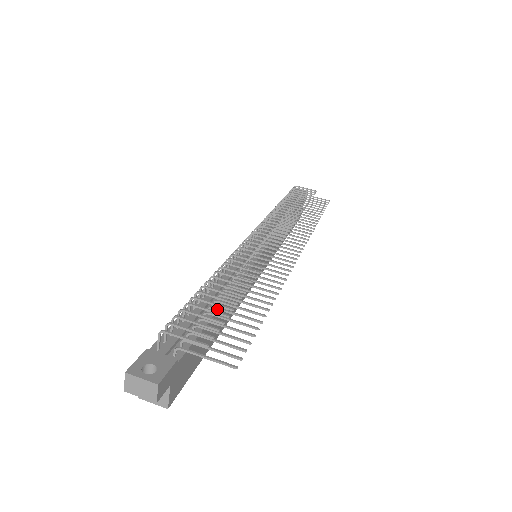
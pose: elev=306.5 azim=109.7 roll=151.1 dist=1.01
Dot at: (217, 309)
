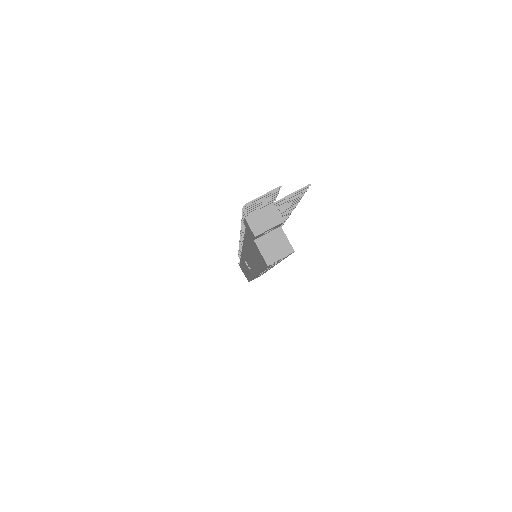
Dot at: occluded
